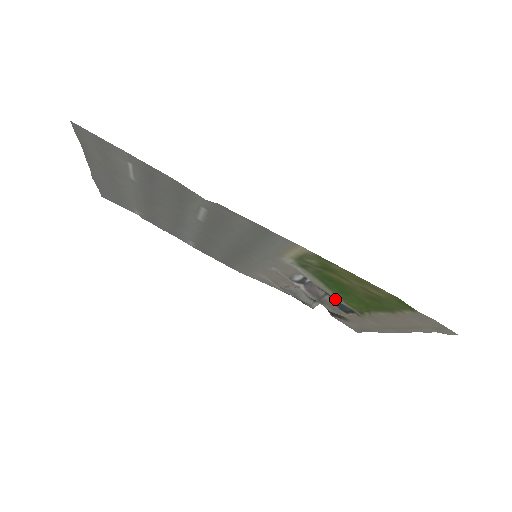
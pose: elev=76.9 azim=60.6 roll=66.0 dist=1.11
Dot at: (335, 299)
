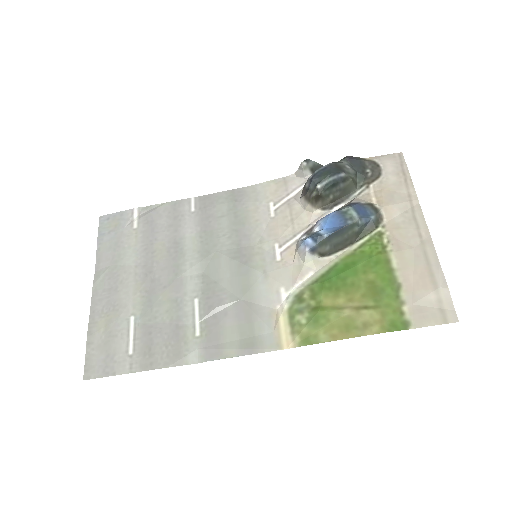
Dot at: (347, 247)
